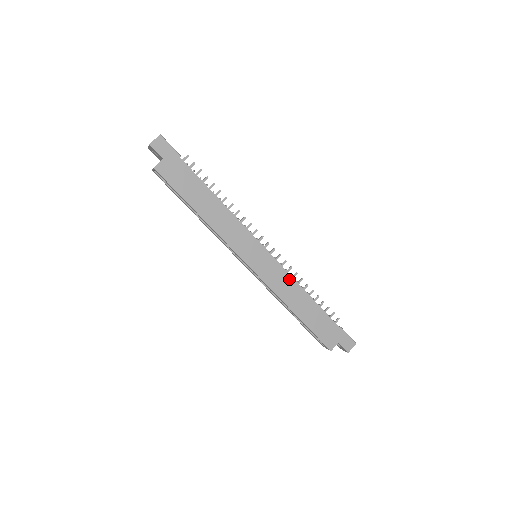
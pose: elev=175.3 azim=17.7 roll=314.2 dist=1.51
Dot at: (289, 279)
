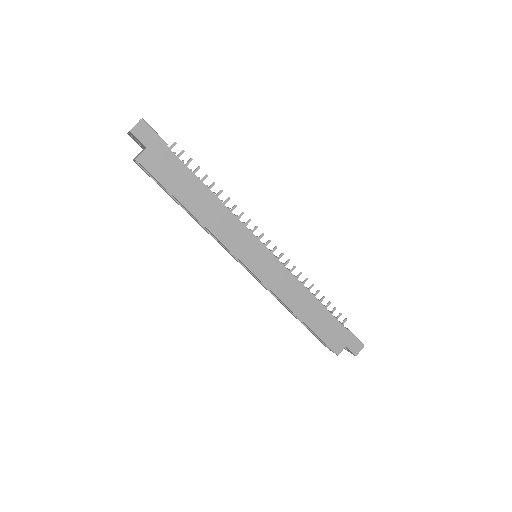
Dot at: (293, 281)
